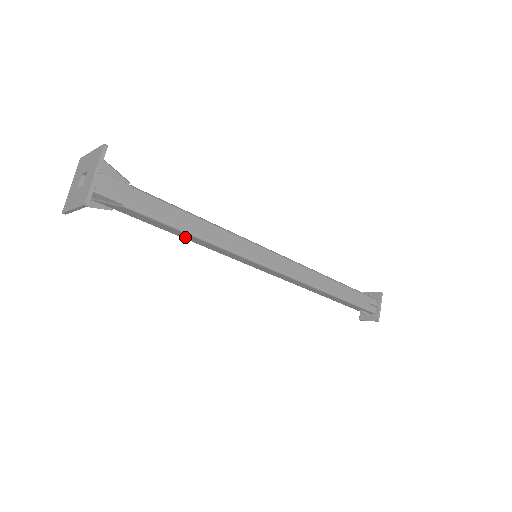
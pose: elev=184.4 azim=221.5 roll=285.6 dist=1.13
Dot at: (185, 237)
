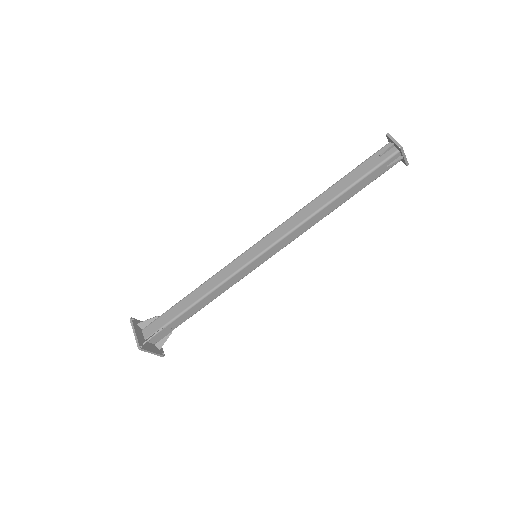
Dot at: occluded
